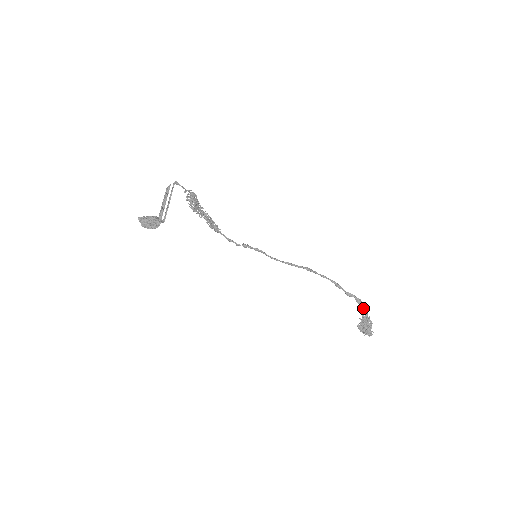
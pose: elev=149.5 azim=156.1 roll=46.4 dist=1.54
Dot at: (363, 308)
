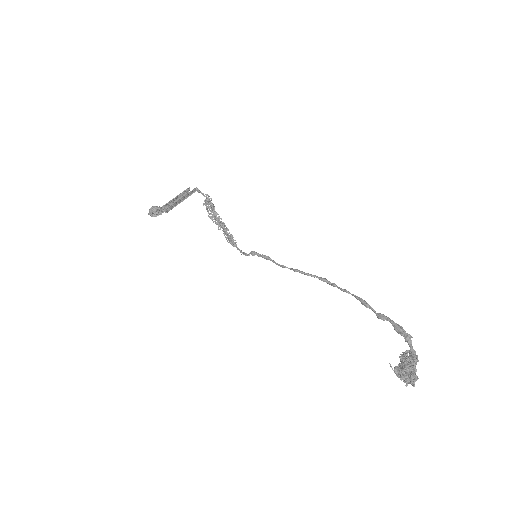
Dot at: (406, 341)
